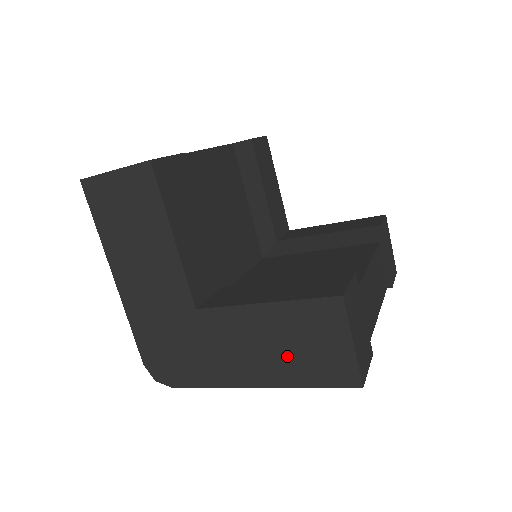
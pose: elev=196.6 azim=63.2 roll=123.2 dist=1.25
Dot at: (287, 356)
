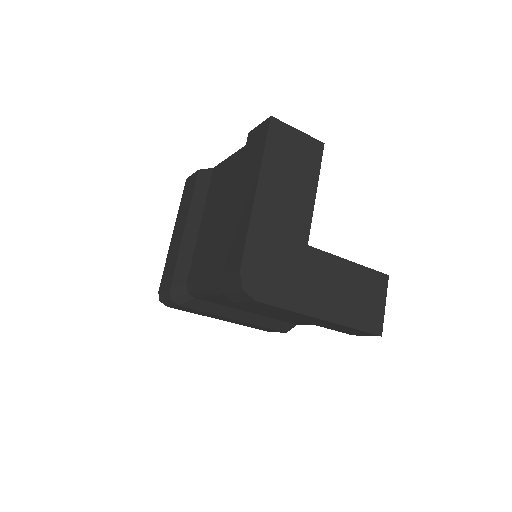
Dot at: (351, 302)
